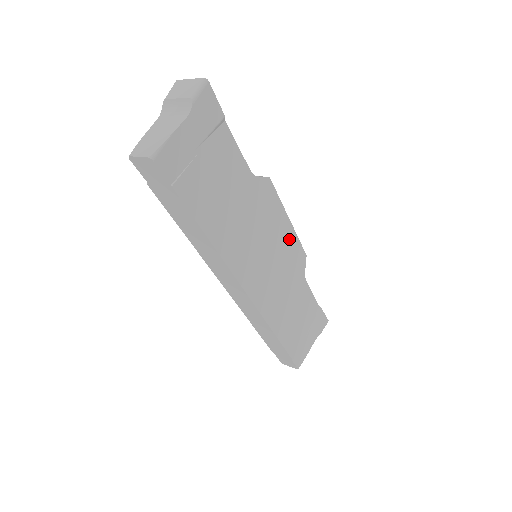
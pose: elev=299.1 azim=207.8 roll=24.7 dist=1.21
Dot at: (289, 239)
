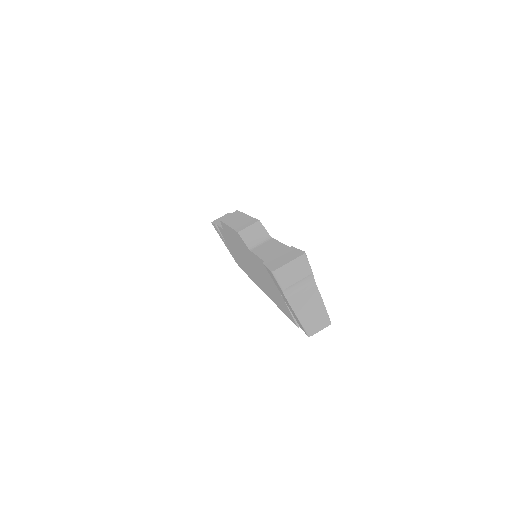
Dot at: occluded
